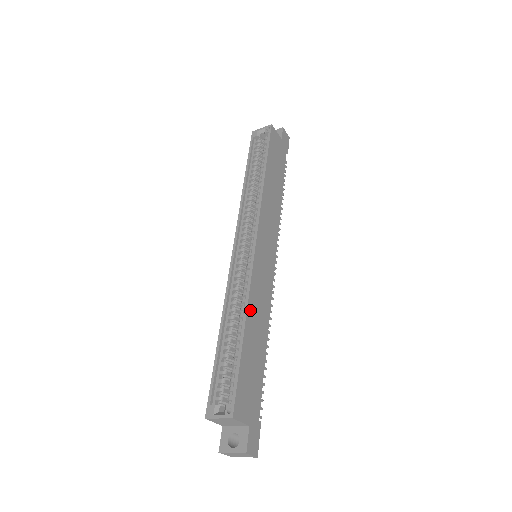
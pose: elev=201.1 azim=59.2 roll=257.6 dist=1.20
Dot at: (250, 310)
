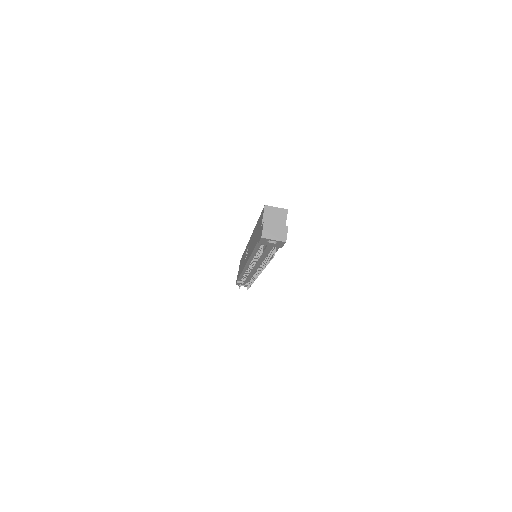
Dot at: occluded
